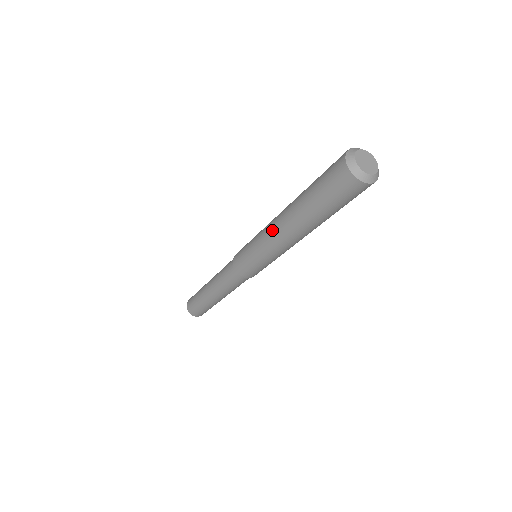
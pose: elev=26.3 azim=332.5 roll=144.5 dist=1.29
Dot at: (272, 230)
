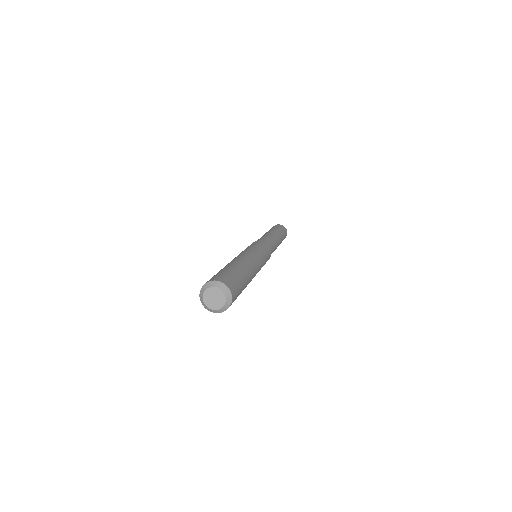
Dot at: occluded
